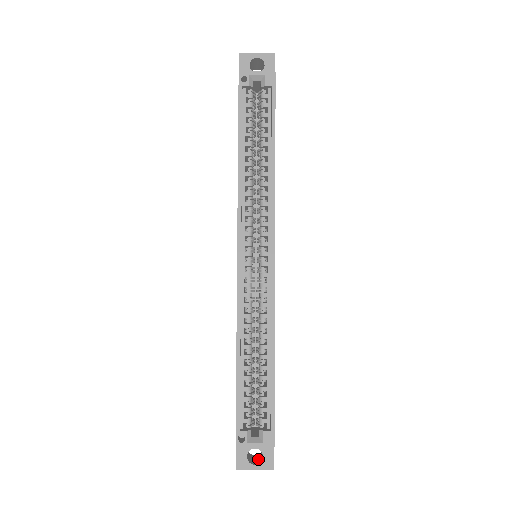
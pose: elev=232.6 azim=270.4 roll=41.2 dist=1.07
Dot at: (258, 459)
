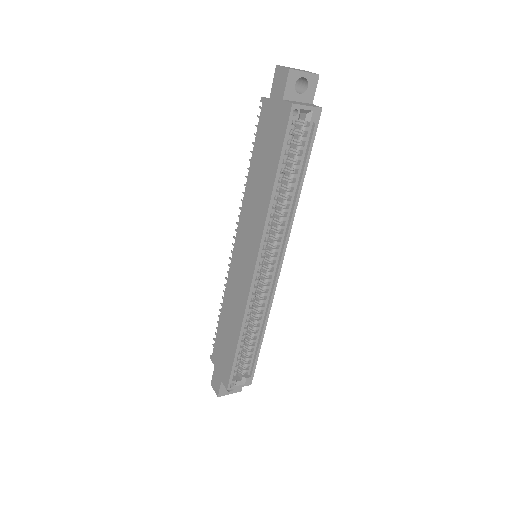
Dot at: occluded
